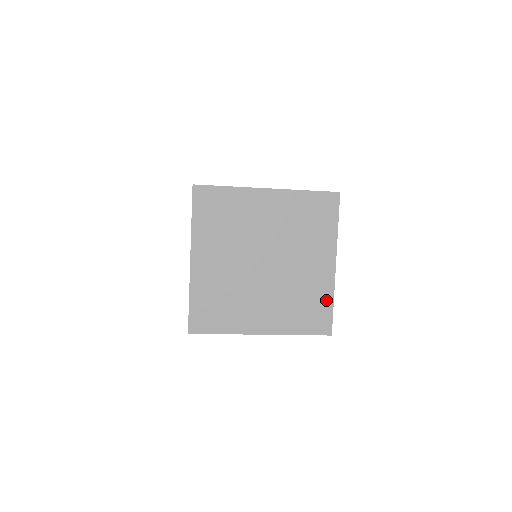
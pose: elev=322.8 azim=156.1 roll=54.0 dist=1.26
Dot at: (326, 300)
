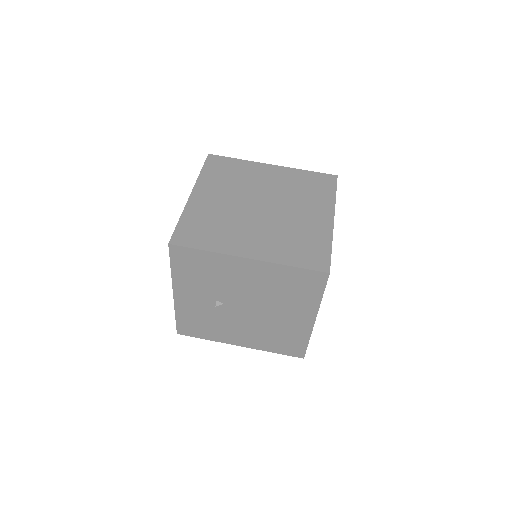
Dot at: (323, 243)
